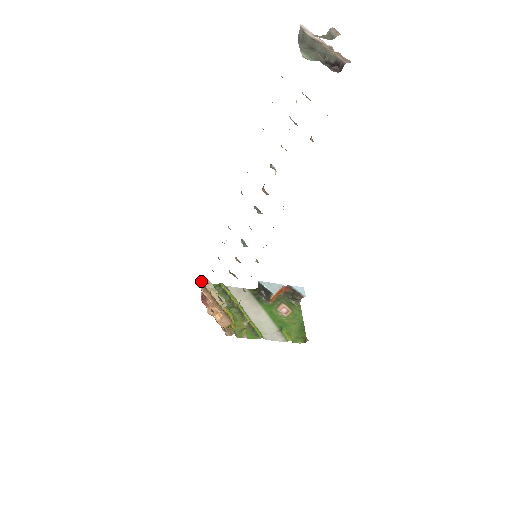
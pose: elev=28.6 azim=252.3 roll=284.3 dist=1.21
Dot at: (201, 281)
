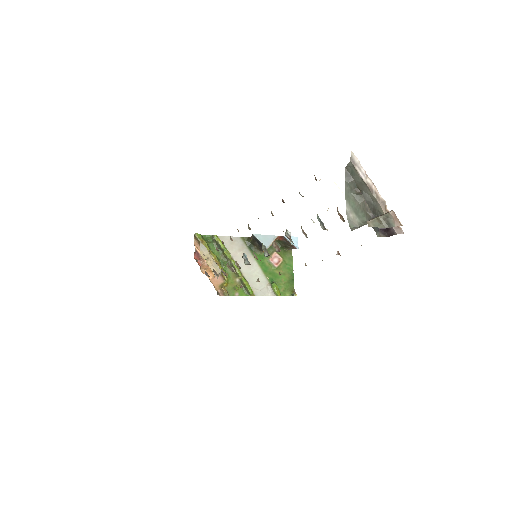
Dot at: (194, 234)
